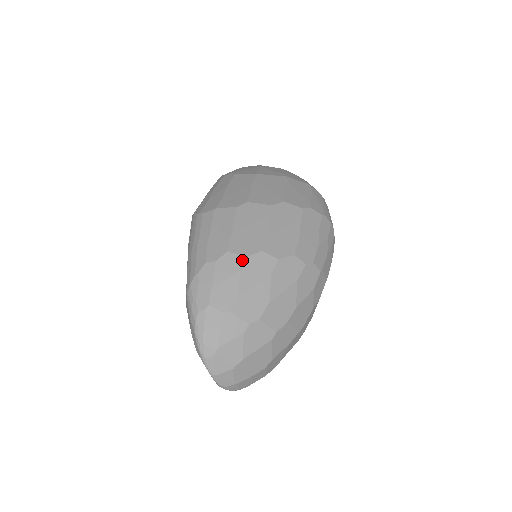
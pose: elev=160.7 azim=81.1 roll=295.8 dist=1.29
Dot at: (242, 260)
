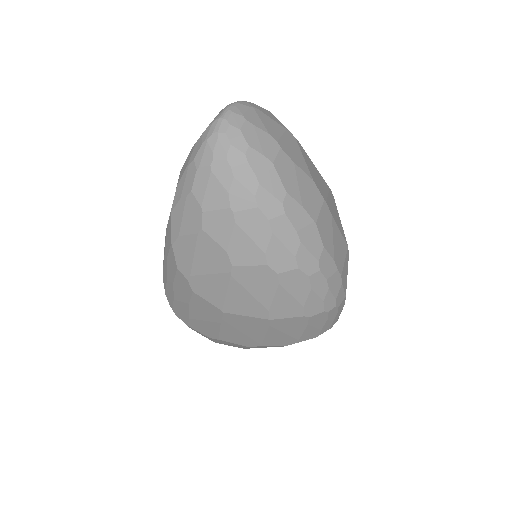
Dot at: (228, 345)
